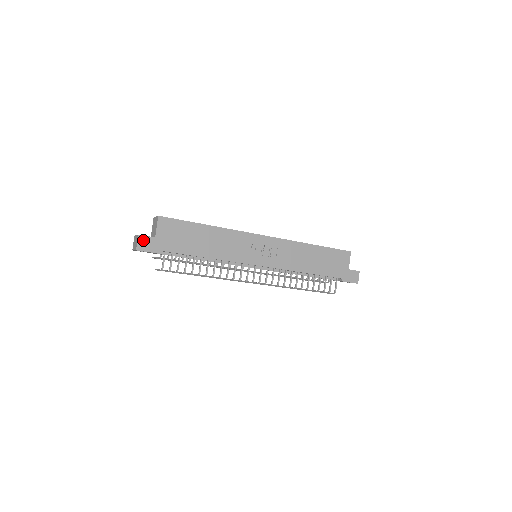
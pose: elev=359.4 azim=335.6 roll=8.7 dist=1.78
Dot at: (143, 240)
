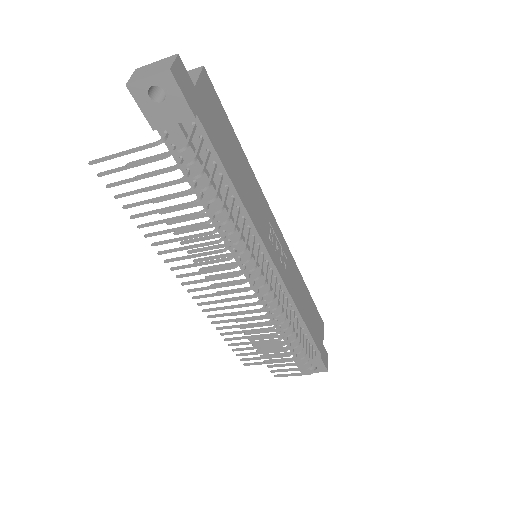
Dot at: (181, 69)
